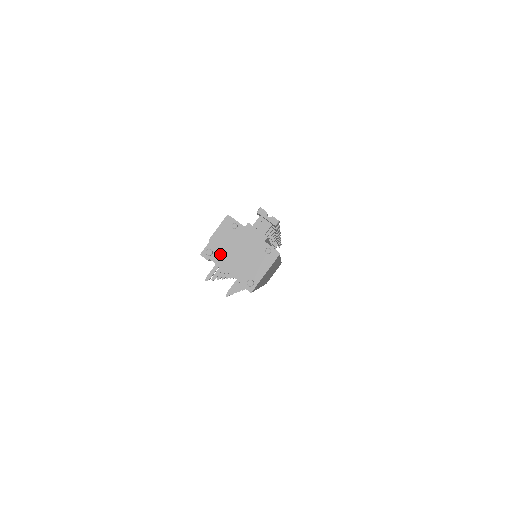
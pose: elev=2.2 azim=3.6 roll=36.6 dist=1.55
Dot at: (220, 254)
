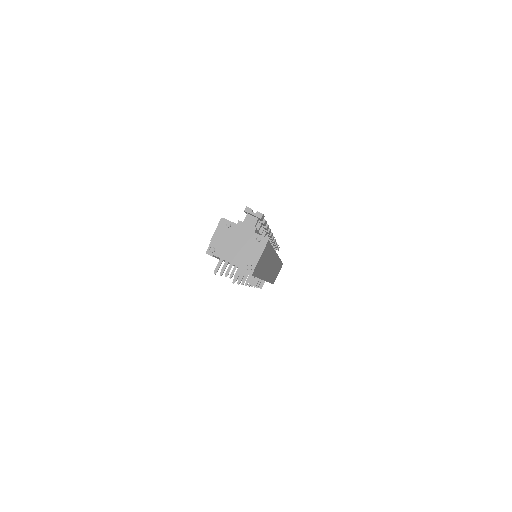
Dot at: (221, 249)
